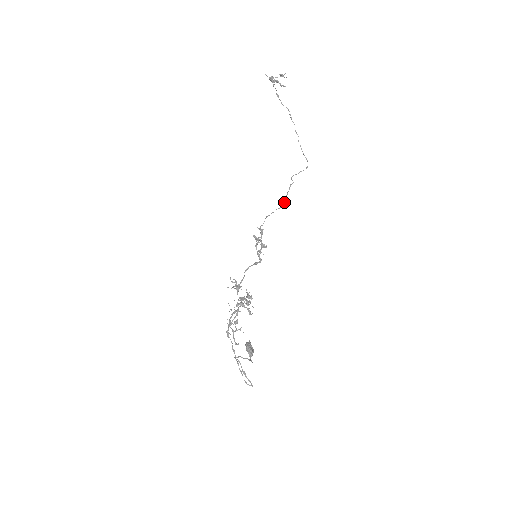
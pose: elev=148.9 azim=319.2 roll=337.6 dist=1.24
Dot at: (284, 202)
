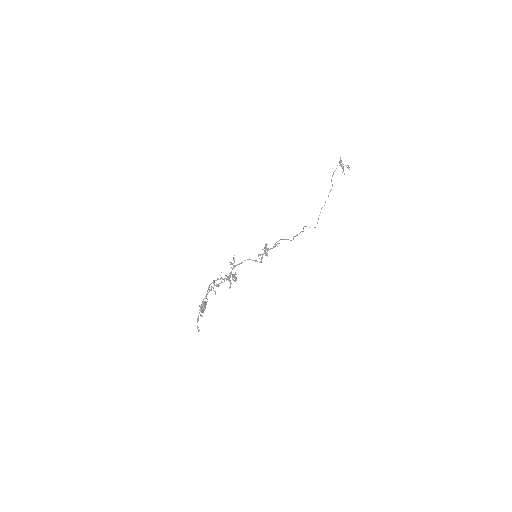
Dot at: occluded
